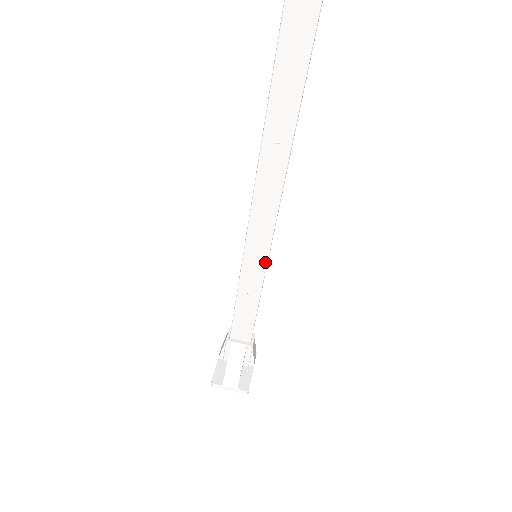
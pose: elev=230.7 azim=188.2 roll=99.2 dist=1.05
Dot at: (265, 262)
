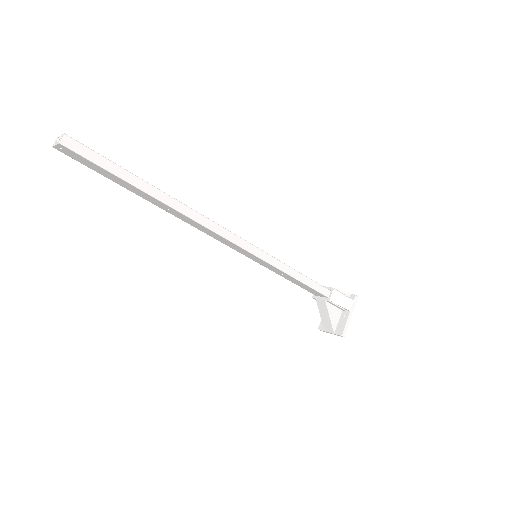
Dot at: (262, 260)
